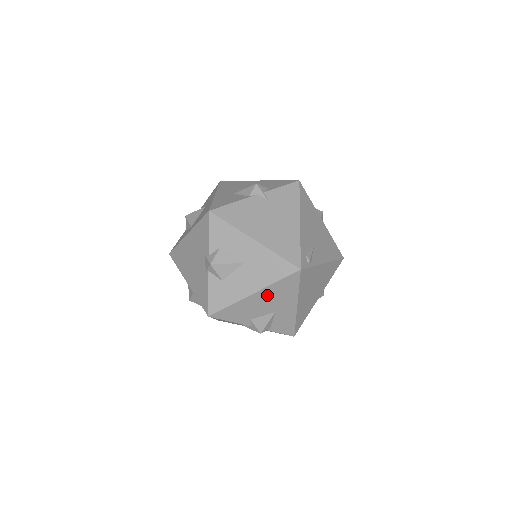
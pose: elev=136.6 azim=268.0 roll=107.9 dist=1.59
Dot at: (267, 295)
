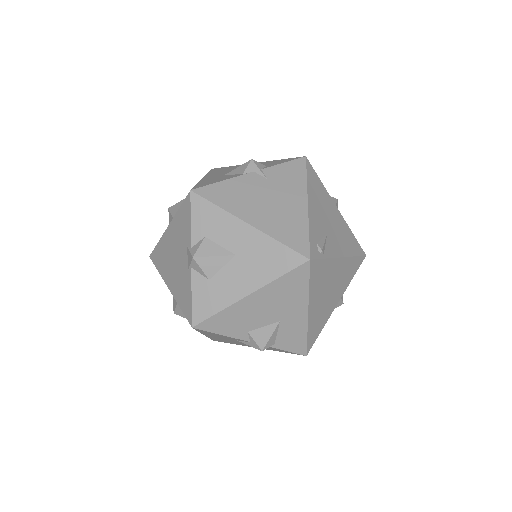
Dot at: (267, 297)
